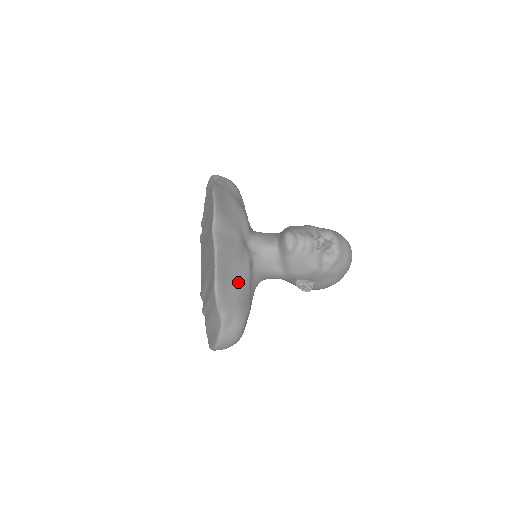
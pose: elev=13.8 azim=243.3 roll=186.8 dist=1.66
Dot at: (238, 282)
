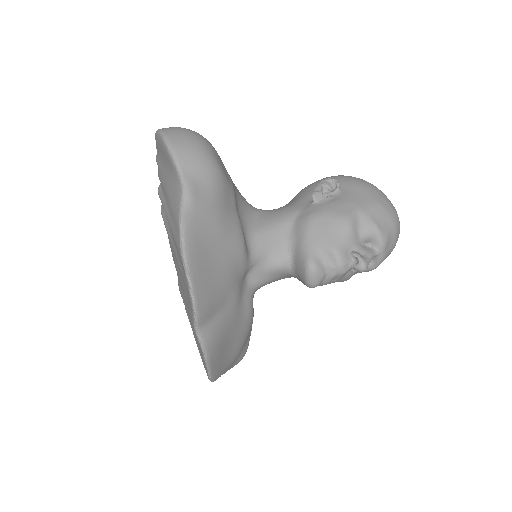
Dot at: (238, 343)
